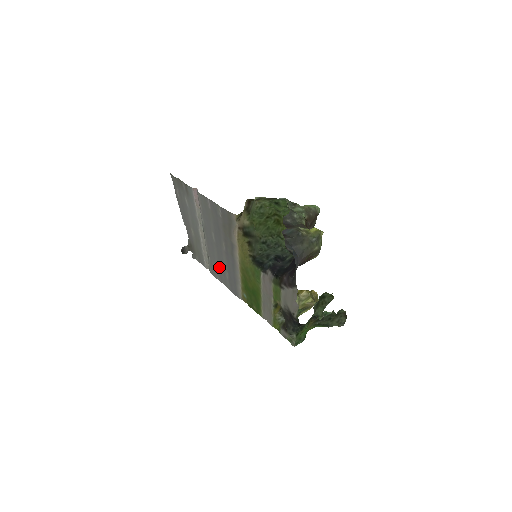
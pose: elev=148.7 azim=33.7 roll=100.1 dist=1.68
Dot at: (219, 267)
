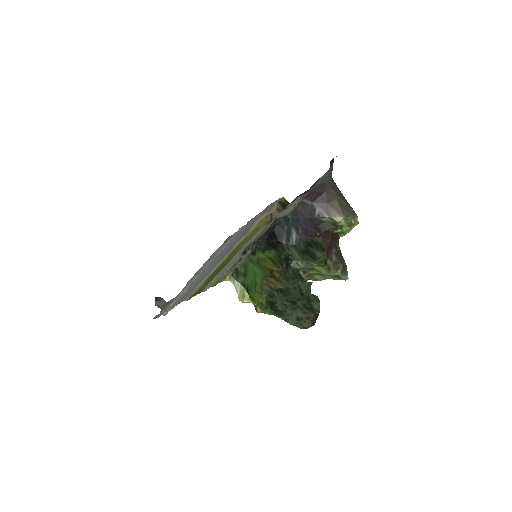
Dot at: (192, 286)
